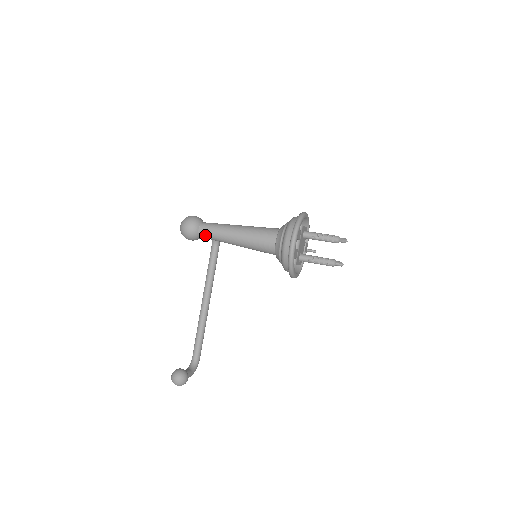
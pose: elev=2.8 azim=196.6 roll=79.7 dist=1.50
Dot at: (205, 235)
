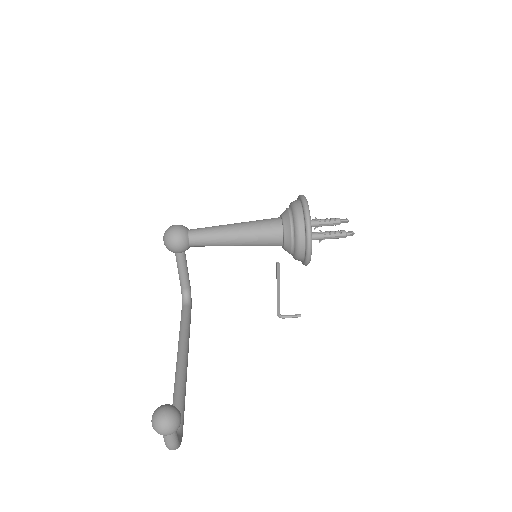
Dot at: (196, 235)
